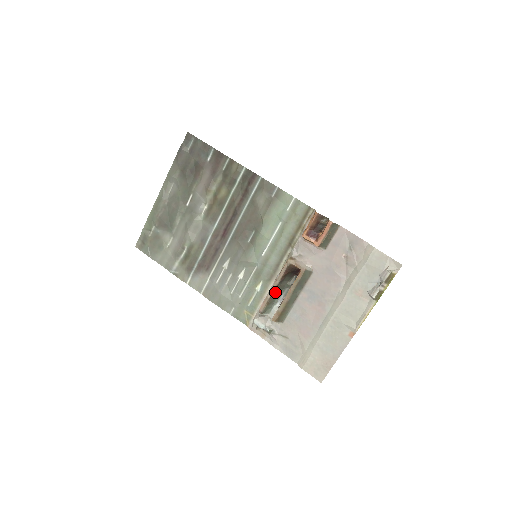
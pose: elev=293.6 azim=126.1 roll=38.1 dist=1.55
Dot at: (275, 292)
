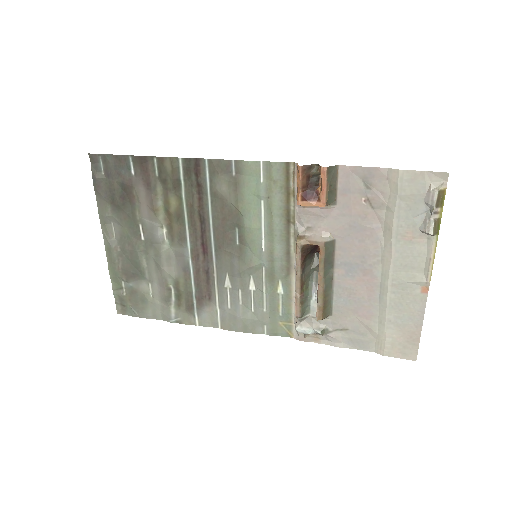
Dot at: (303, 286)
